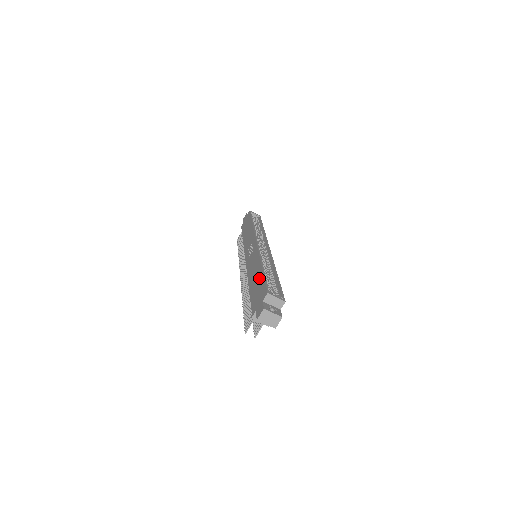
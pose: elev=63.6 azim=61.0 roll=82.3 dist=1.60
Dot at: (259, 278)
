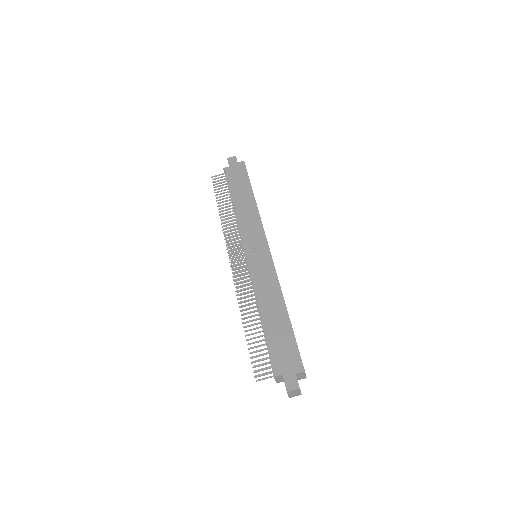
Dot at: (285, 328)
